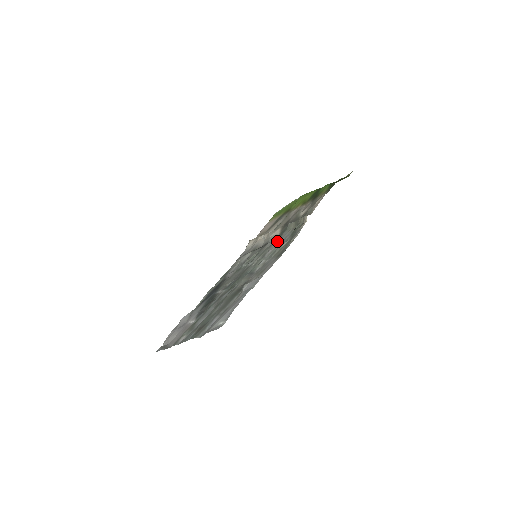
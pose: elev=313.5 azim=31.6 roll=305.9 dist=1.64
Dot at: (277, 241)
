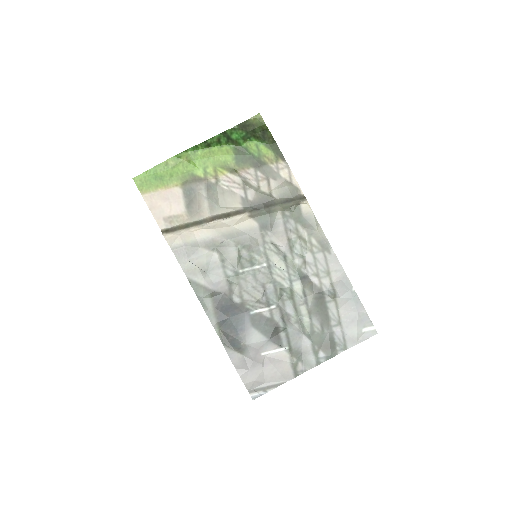
Dot at: (271, 231)
